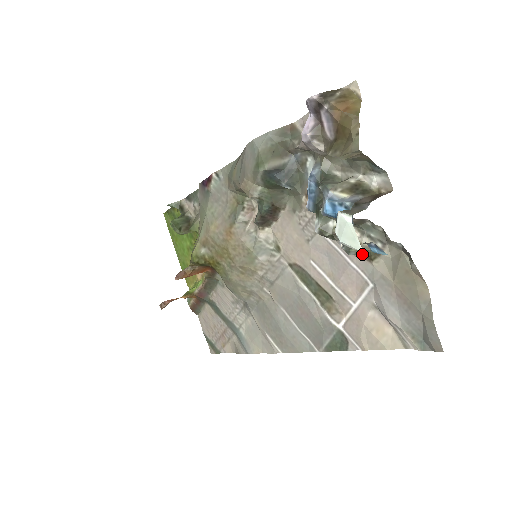
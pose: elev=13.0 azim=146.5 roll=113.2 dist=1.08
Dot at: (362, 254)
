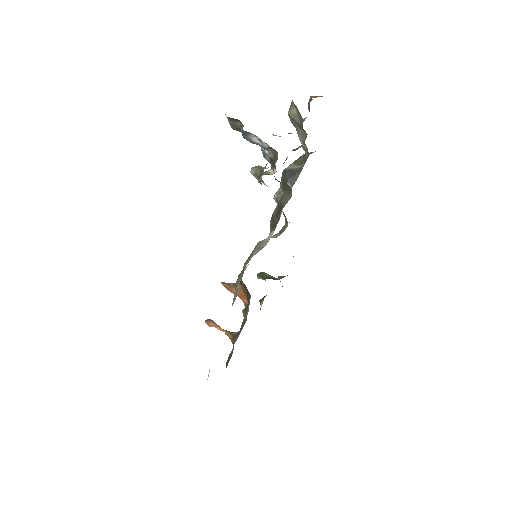
Dot at: (259, 176)
